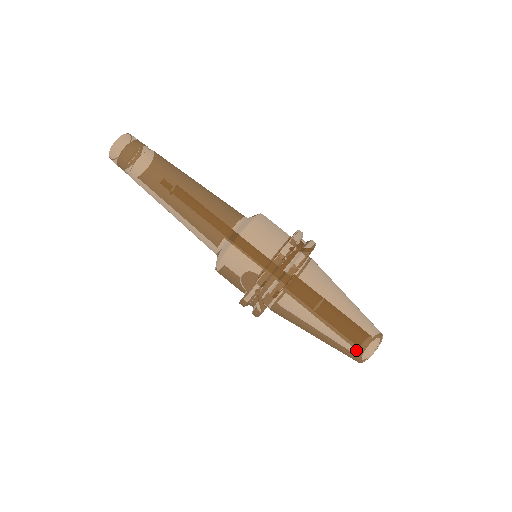
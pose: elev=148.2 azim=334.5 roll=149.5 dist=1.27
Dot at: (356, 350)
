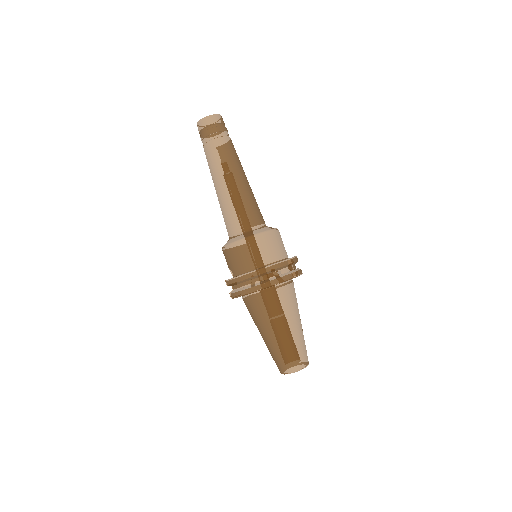
Dot at: (276, 363)
